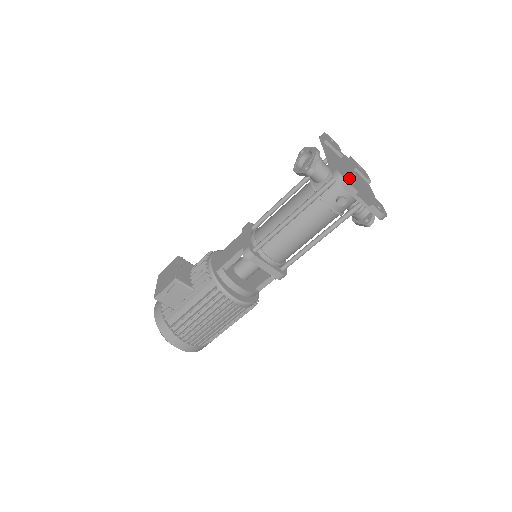
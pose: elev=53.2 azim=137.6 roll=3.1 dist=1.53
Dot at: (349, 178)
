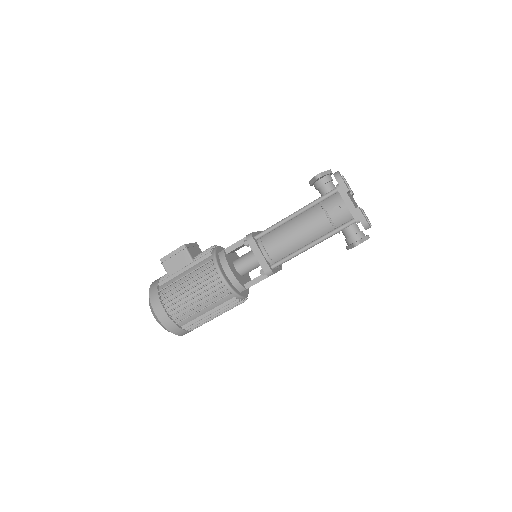
Dot at: occluded
